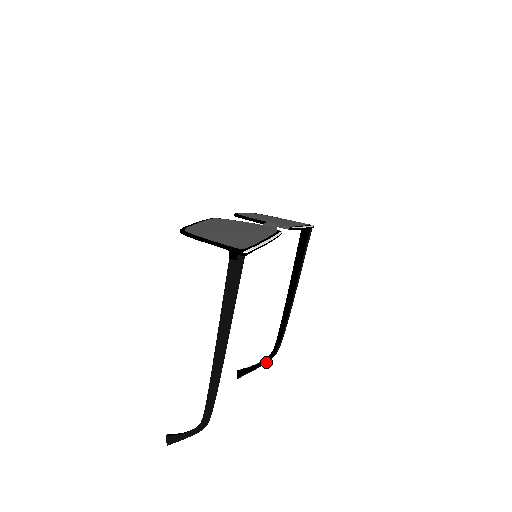
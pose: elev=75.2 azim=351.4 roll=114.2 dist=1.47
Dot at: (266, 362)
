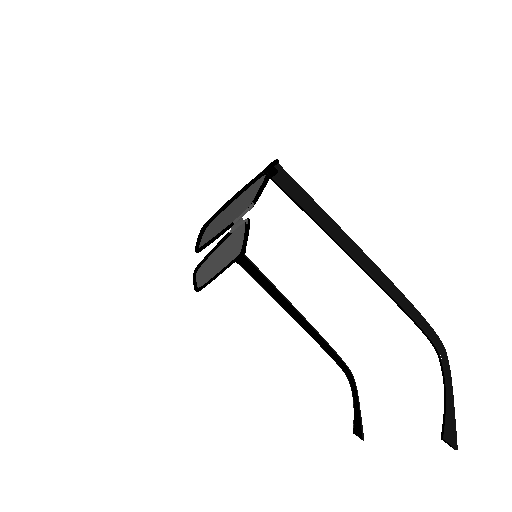
Dot at: (356, 388)
